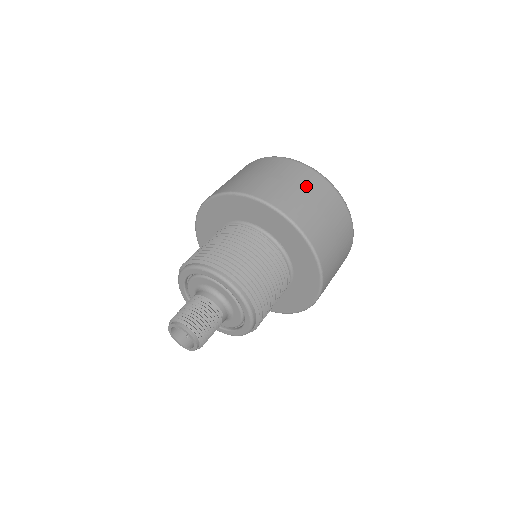
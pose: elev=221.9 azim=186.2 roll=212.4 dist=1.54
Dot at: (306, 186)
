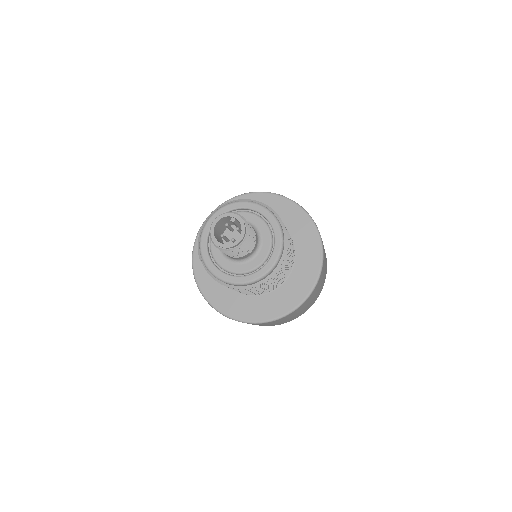
Dot at: occluded
